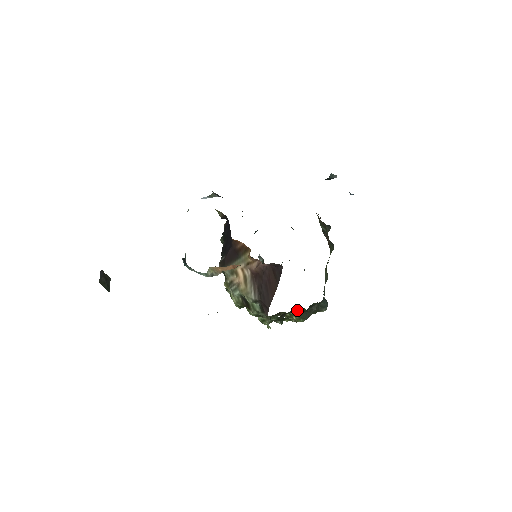
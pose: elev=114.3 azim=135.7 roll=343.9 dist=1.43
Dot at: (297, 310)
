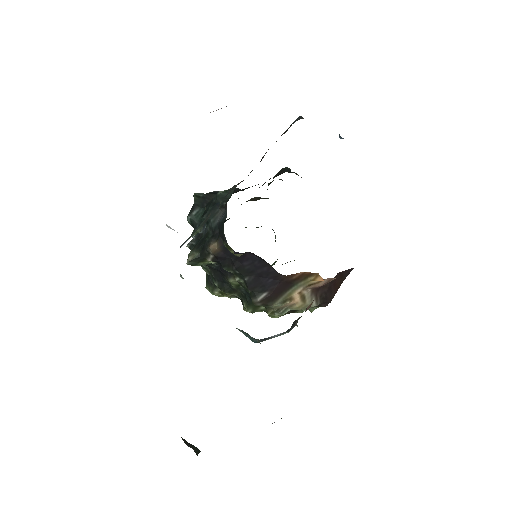
Dot at: occluded
